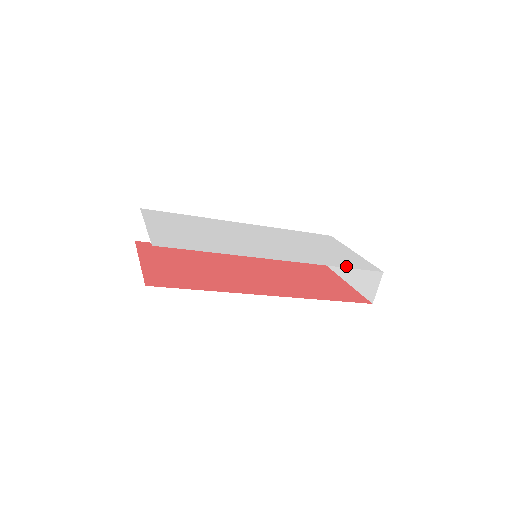
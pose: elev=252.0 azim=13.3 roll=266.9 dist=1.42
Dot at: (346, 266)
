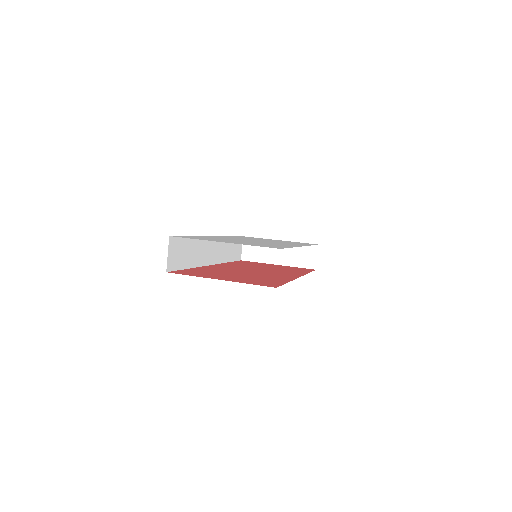
Dot at: occluded
